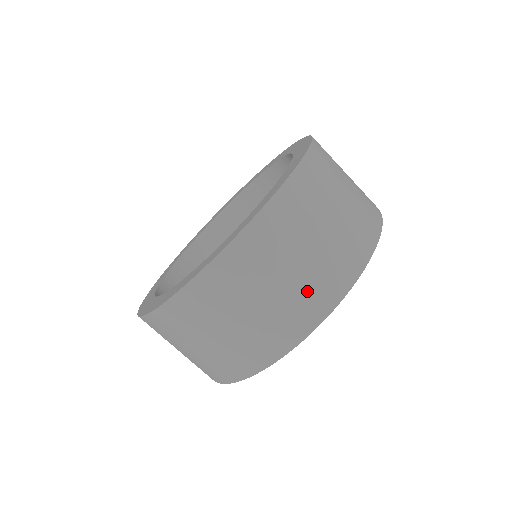
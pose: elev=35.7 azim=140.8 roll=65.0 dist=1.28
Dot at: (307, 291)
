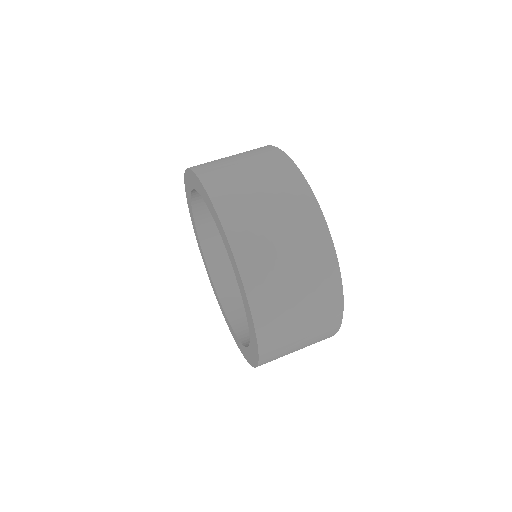
Dot at: (315, 278)
